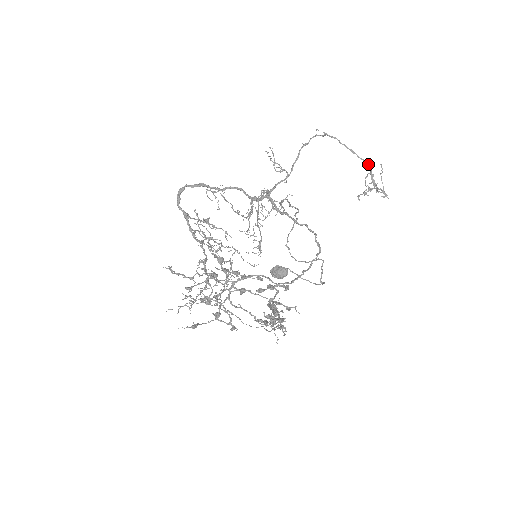
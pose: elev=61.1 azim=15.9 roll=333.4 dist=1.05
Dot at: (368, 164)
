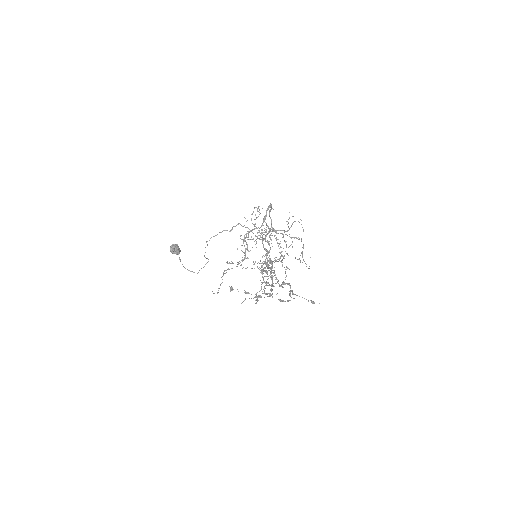
Dot at: occluded
